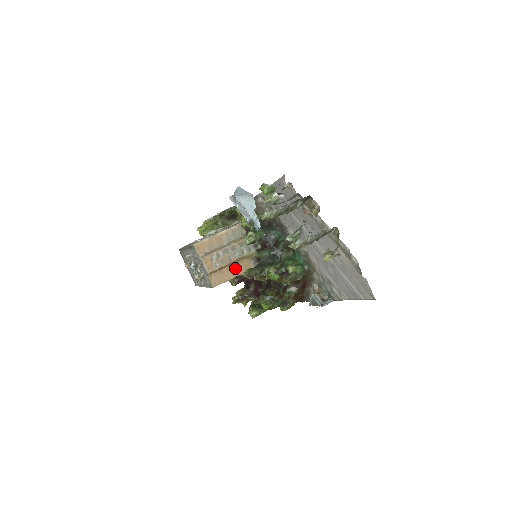
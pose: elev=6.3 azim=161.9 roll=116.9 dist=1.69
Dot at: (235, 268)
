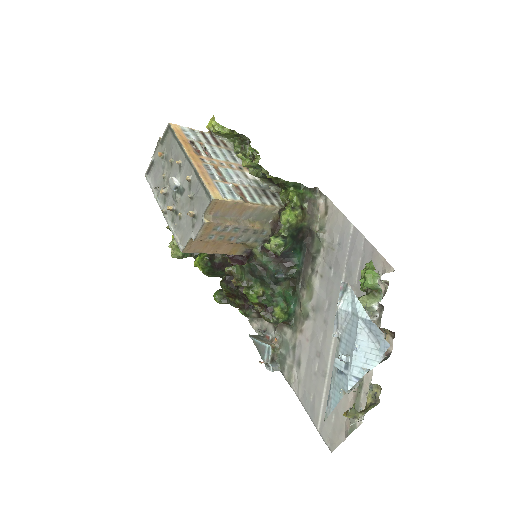
Dot at: (223, 246)
